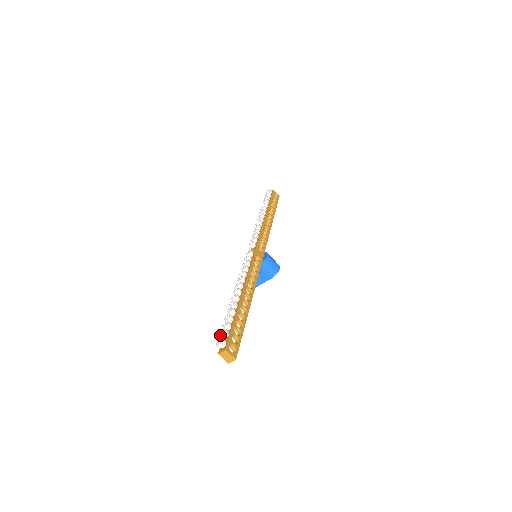
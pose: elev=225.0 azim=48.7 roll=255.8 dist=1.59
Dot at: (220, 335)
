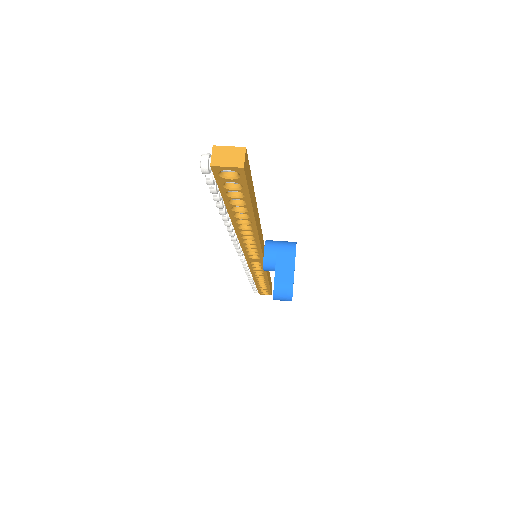
Dot at: occluded
